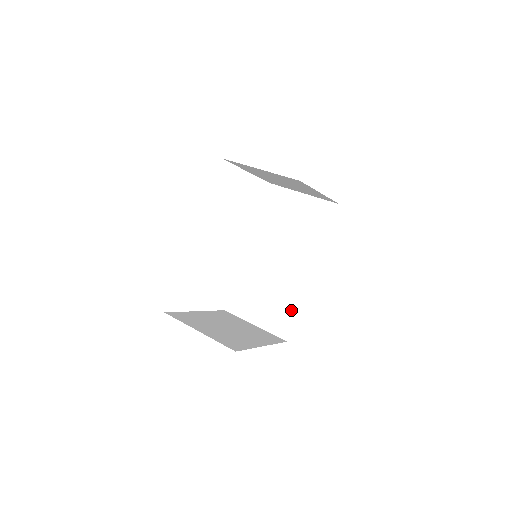
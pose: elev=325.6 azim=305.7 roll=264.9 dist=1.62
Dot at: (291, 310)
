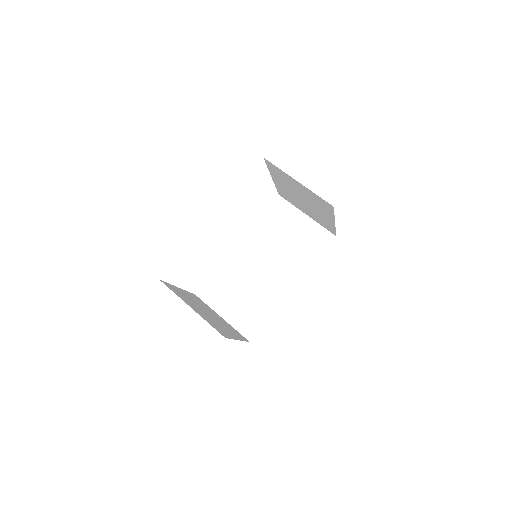
Dot at: (262, 315)
